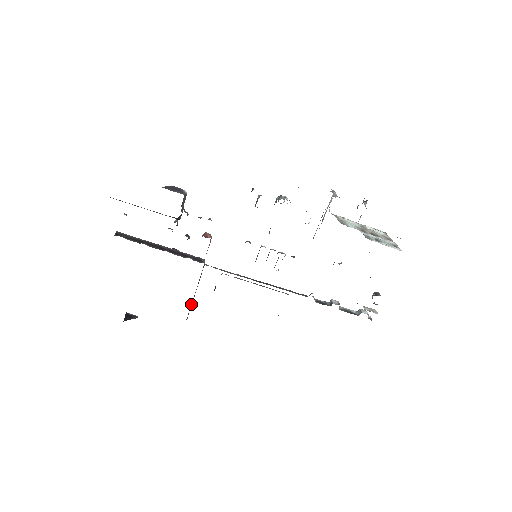
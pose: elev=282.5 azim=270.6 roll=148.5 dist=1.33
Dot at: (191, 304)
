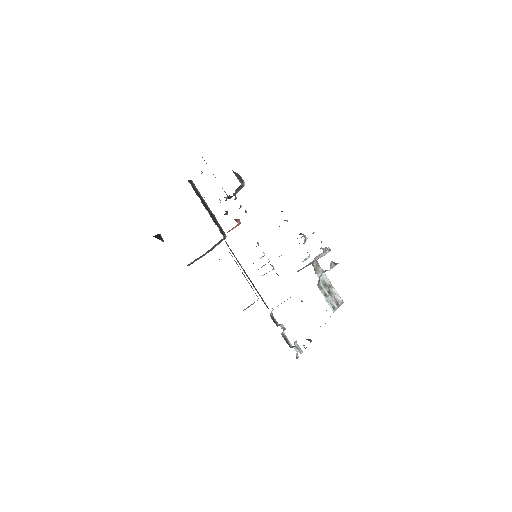
Dot at: (199, 258)
